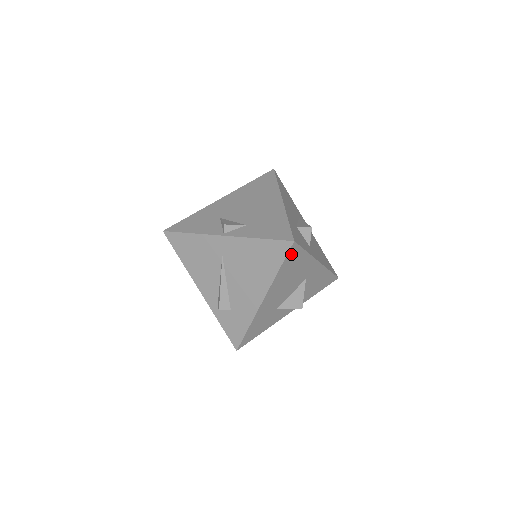
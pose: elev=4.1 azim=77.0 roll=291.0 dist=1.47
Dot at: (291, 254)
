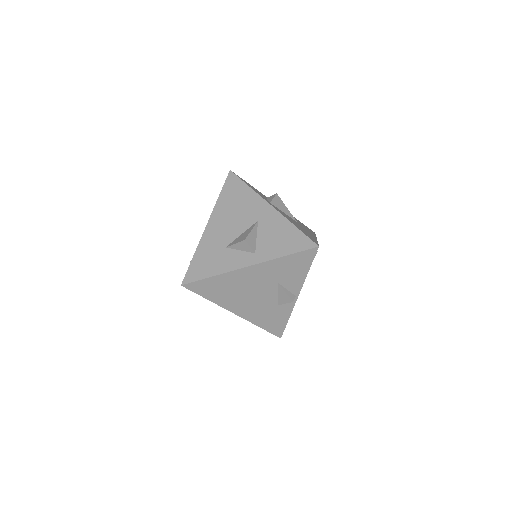
Dot at: (230, 182)
